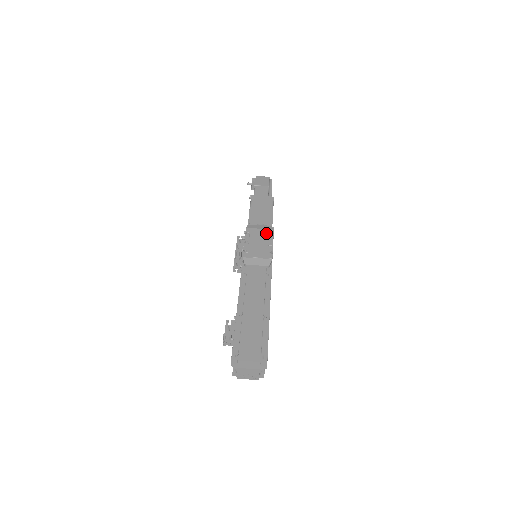
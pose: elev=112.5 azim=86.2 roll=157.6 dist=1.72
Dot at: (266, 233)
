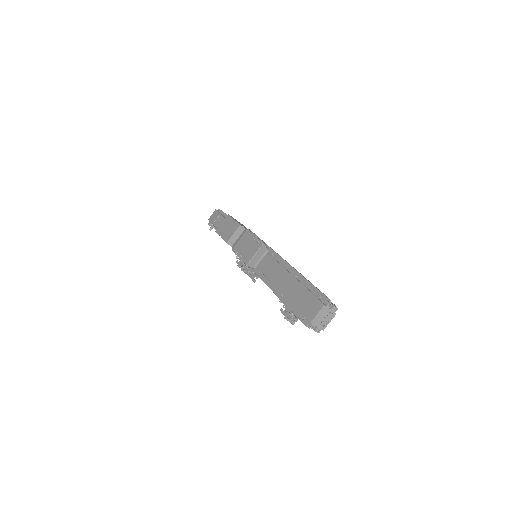
Dot at: (245, 237)
